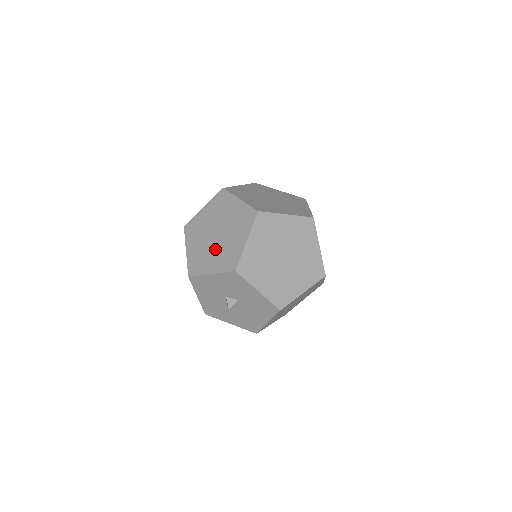
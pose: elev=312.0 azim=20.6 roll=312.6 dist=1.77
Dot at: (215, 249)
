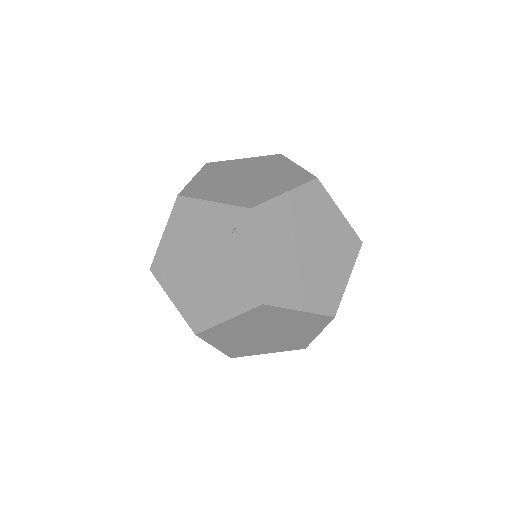
Dot at: occluded
